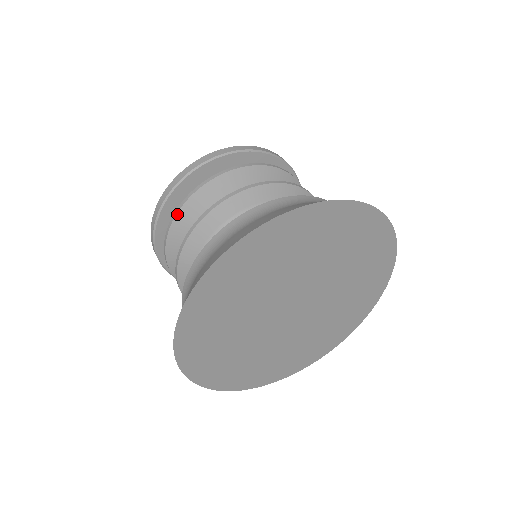
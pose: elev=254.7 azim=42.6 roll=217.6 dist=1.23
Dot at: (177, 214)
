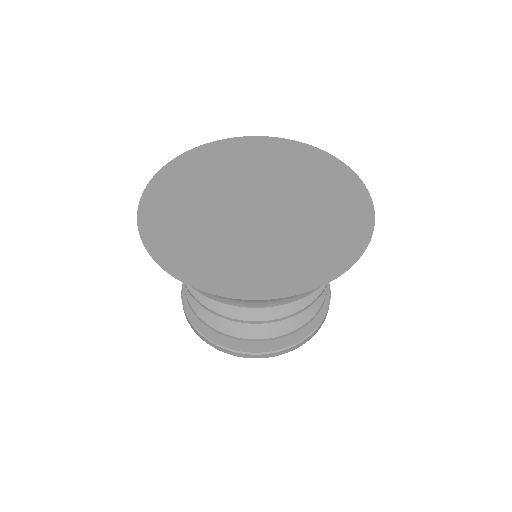
Dot at: occluded
